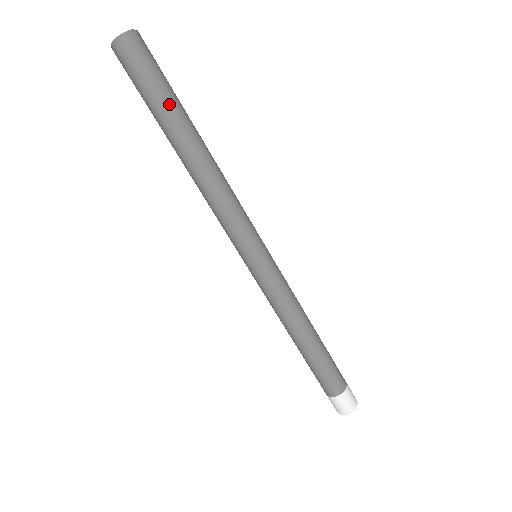
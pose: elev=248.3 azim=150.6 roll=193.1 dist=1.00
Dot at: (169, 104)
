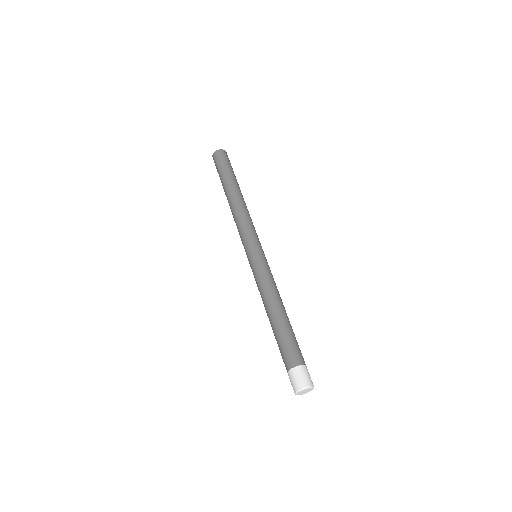
Dot at: occluded
